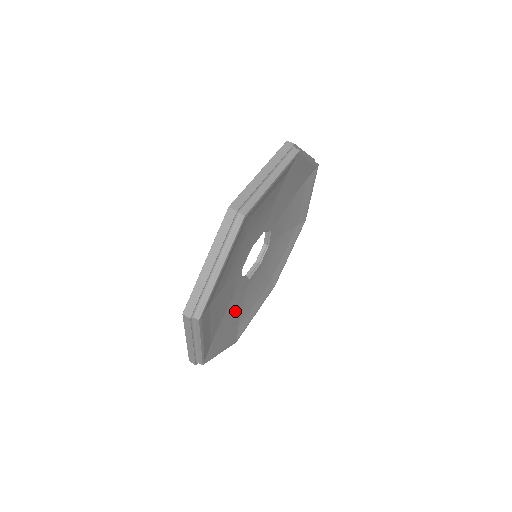
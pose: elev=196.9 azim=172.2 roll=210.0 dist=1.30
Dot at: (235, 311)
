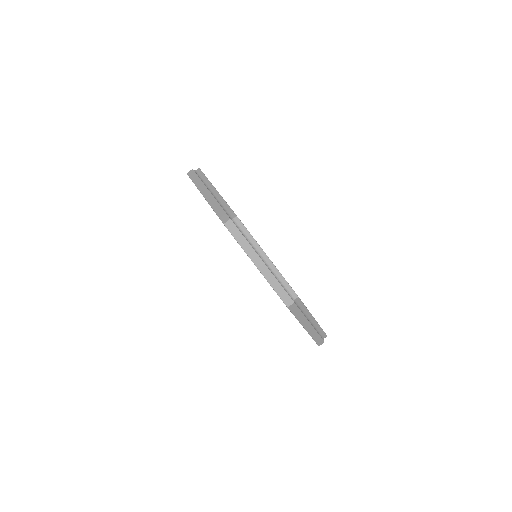
Dot at: occluded
